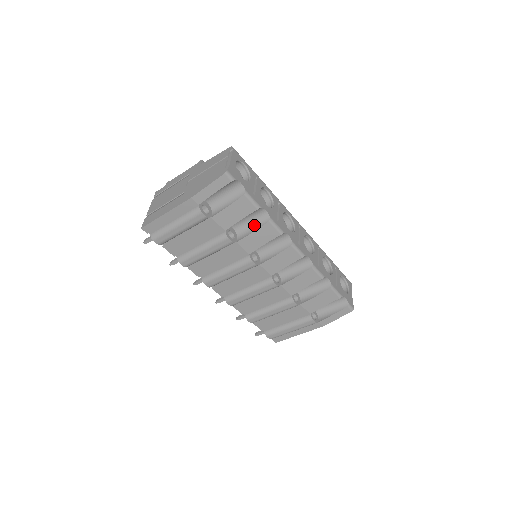
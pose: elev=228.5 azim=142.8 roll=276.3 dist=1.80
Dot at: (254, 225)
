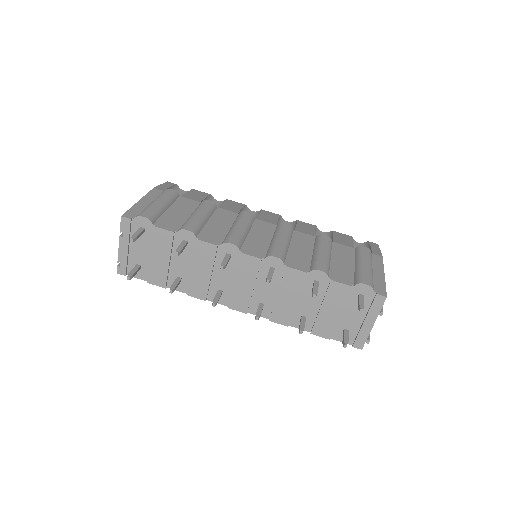
Dot at: occluded
